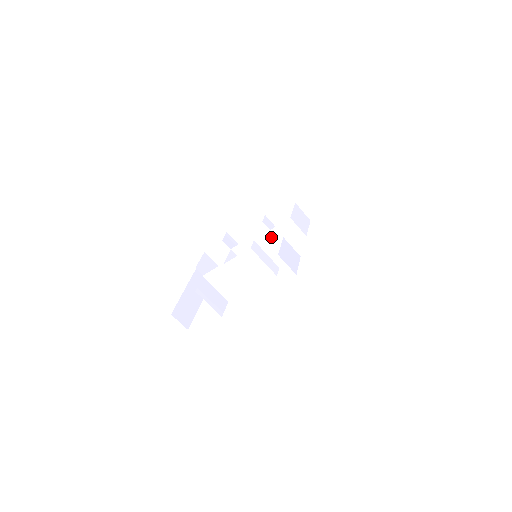
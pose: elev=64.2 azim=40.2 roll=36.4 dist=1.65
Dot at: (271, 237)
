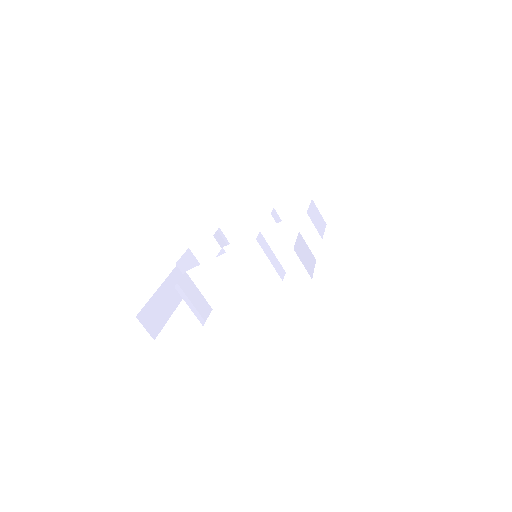
Dot at: (283, 229)
